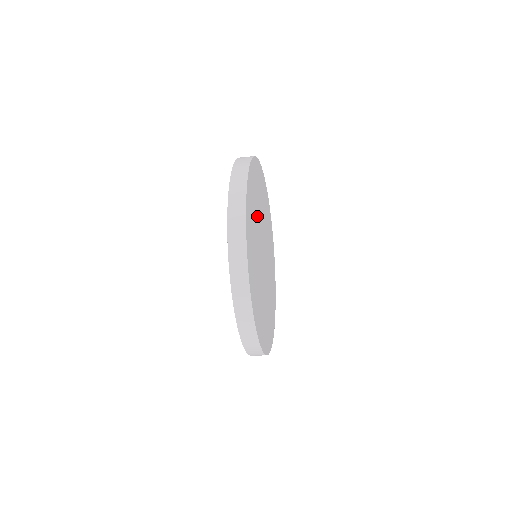
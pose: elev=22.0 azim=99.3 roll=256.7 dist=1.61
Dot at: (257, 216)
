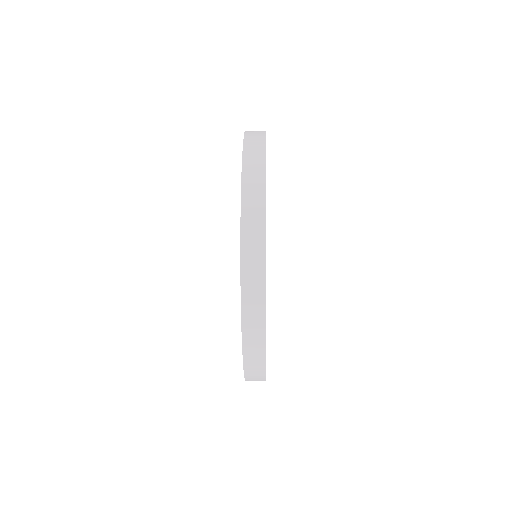
Dot at: occluded
